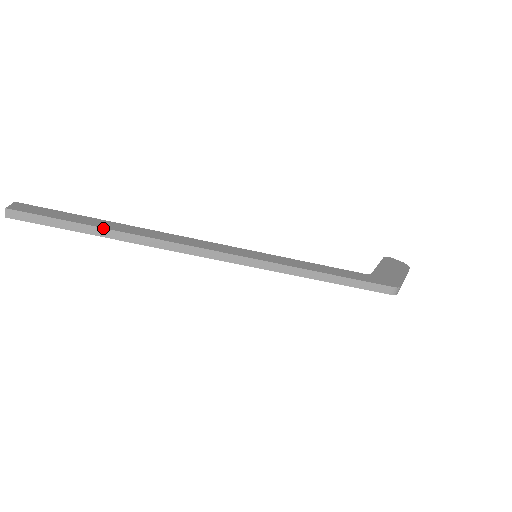
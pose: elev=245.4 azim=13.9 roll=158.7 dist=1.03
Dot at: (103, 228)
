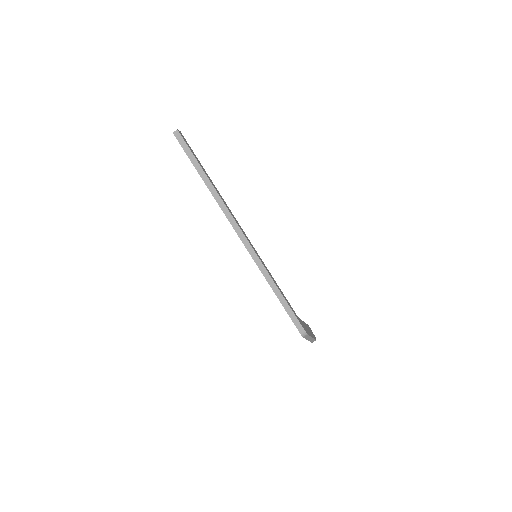
Dot at: (207, 176)
